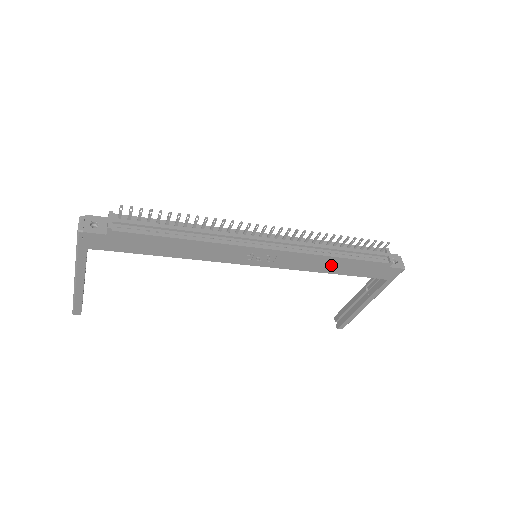
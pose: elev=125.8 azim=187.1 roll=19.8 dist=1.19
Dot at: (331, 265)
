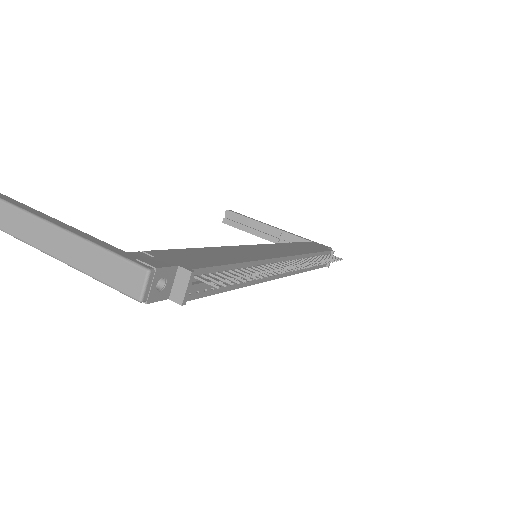
Dot at: occluded
